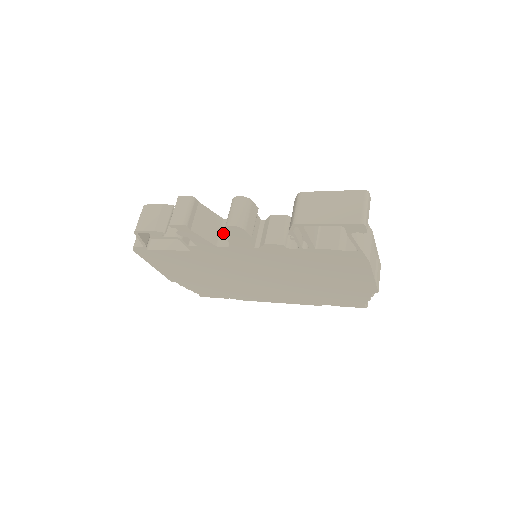
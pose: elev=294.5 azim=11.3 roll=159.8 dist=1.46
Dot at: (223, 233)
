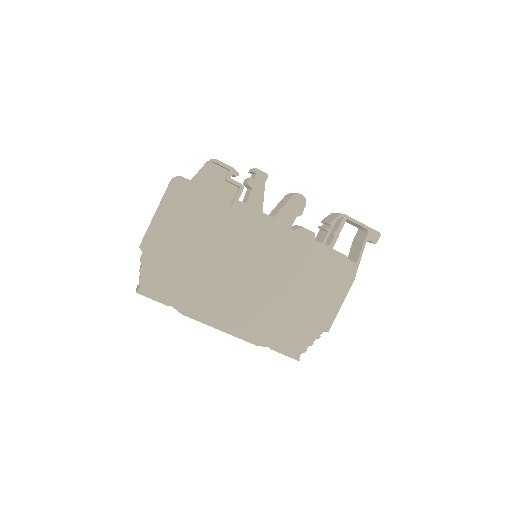
Dot at: occluded
